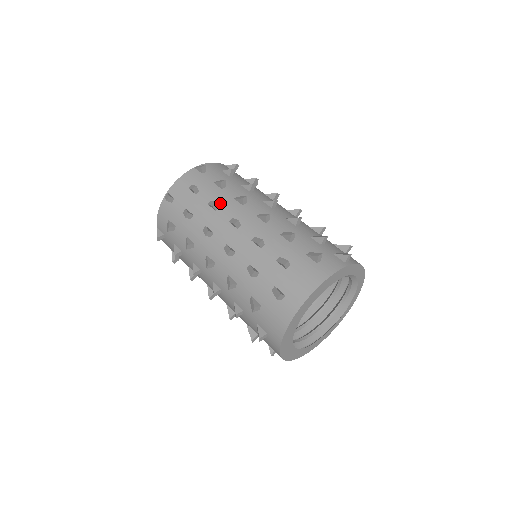
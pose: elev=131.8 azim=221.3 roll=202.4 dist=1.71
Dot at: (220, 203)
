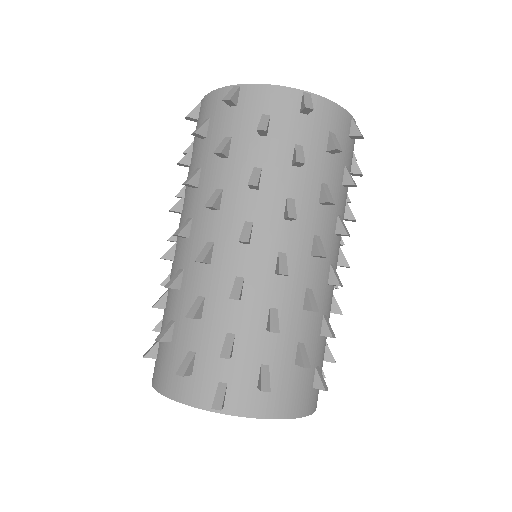
Dot at: (202, 181)
